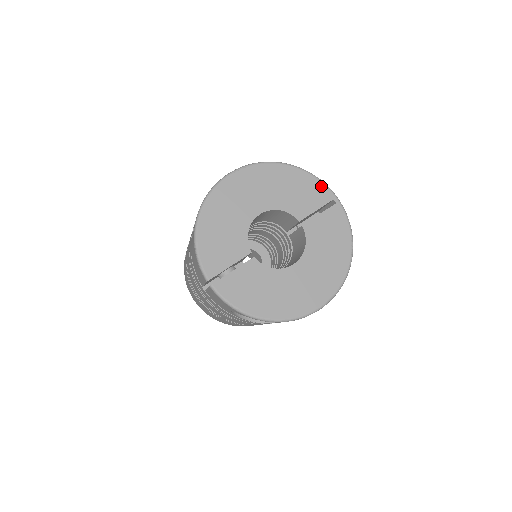
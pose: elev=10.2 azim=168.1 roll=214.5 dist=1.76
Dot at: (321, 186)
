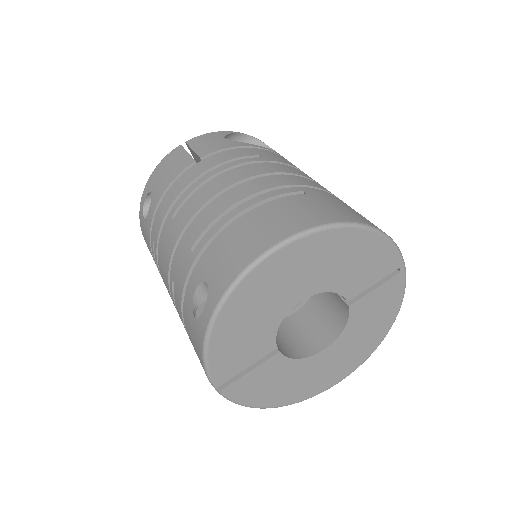
Dot at: (392, 253)
